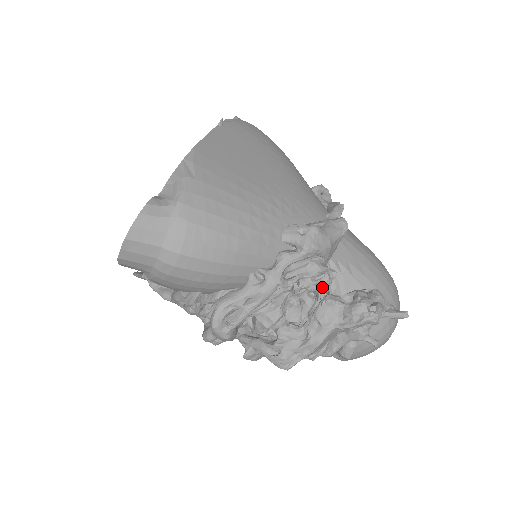
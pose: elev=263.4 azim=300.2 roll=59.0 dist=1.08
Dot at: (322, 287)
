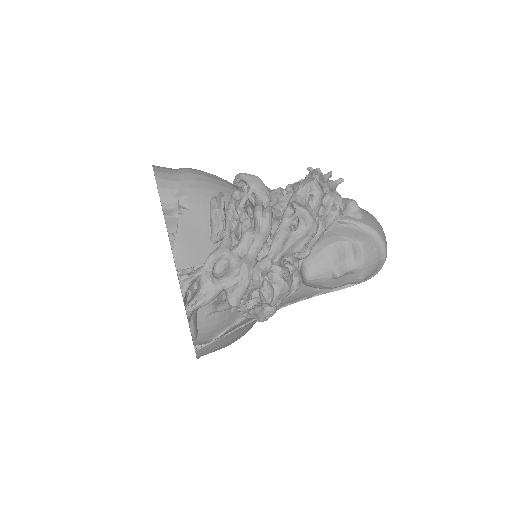
Dot at: occluded
